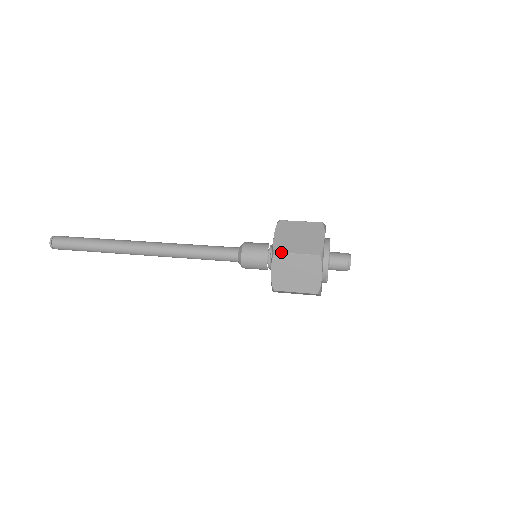
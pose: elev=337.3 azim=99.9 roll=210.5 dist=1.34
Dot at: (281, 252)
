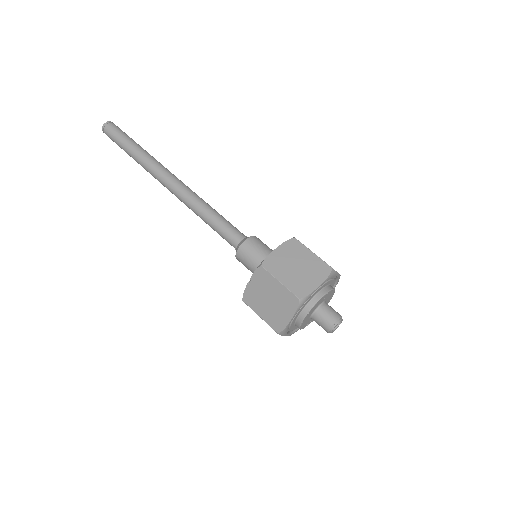
Dot at: (247, 305)
